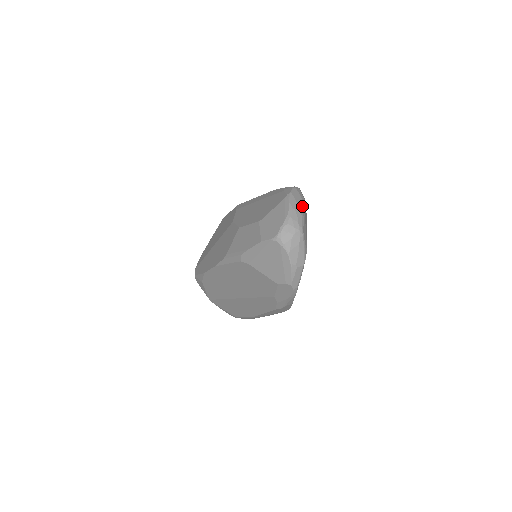
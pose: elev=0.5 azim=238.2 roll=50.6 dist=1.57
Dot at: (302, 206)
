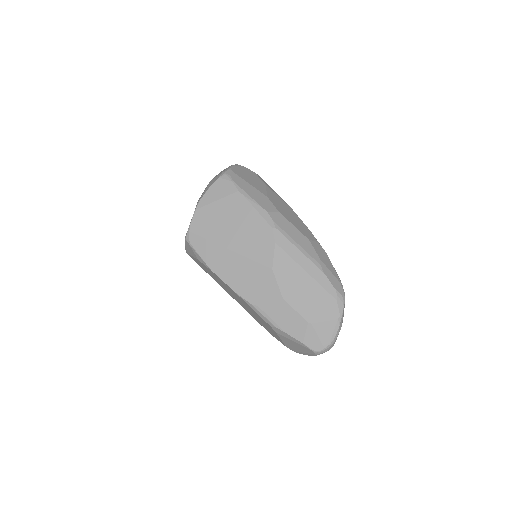
Dot at: occluded
